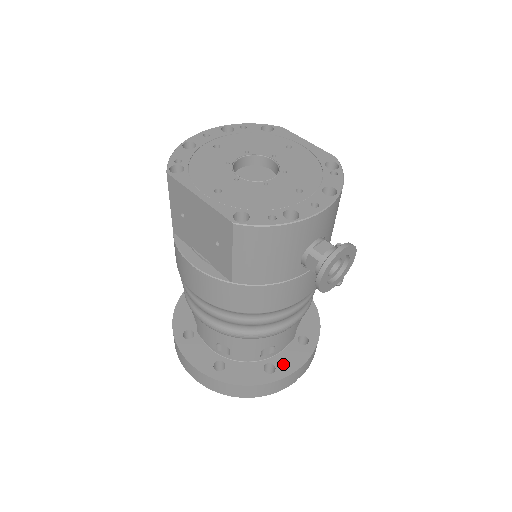
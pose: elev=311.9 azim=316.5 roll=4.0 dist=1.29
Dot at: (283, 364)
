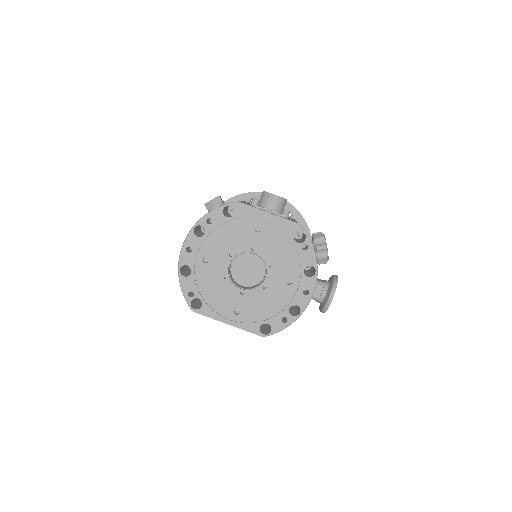
Dot at: occluded
